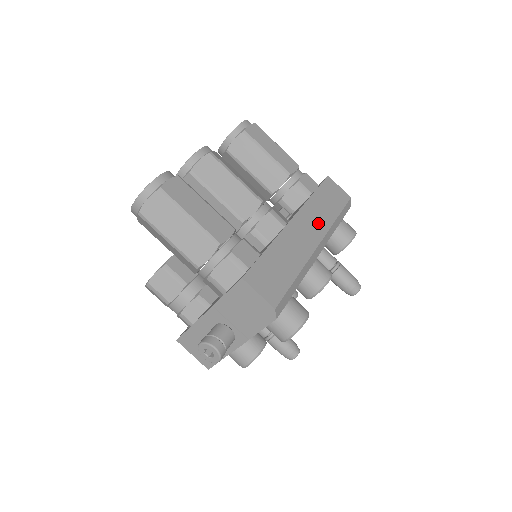
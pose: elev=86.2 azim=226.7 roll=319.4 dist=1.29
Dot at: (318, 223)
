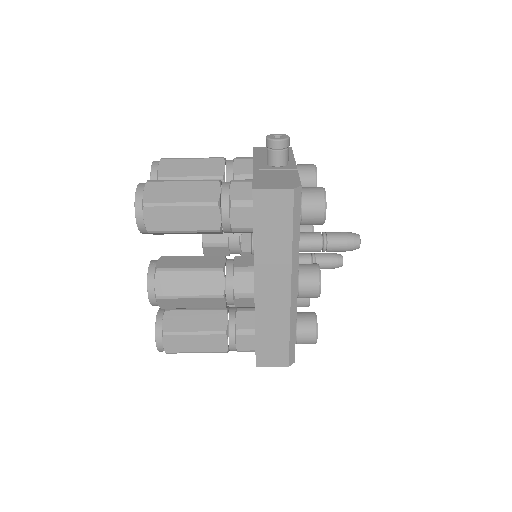
Dot at: (278, 269)
